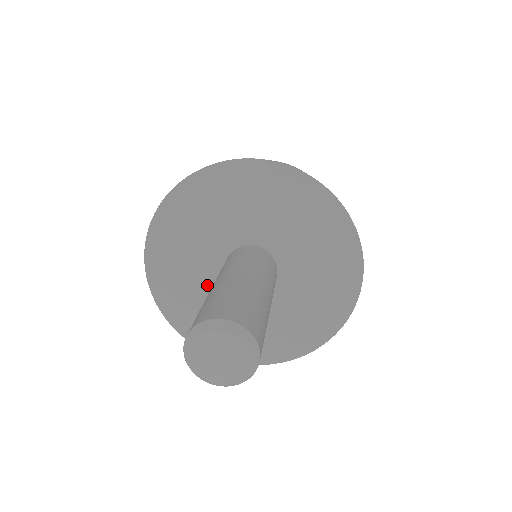
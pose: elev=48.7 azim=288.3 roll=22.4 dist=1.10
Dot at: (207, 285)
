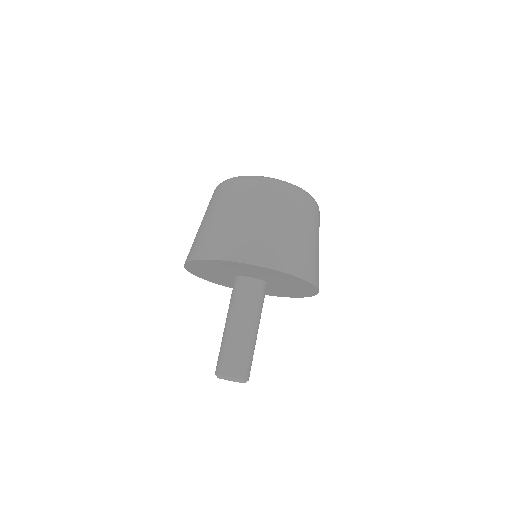
Dot at: occluded
